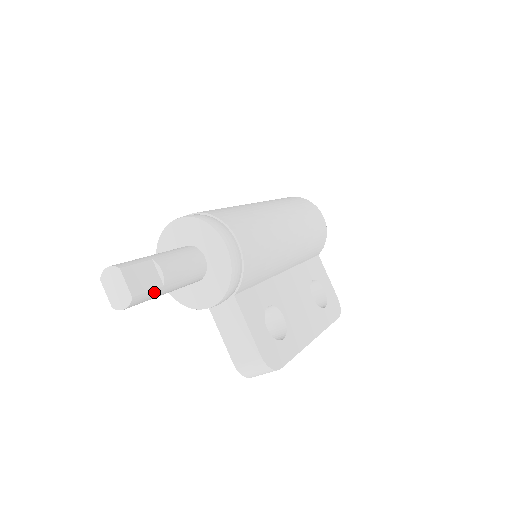
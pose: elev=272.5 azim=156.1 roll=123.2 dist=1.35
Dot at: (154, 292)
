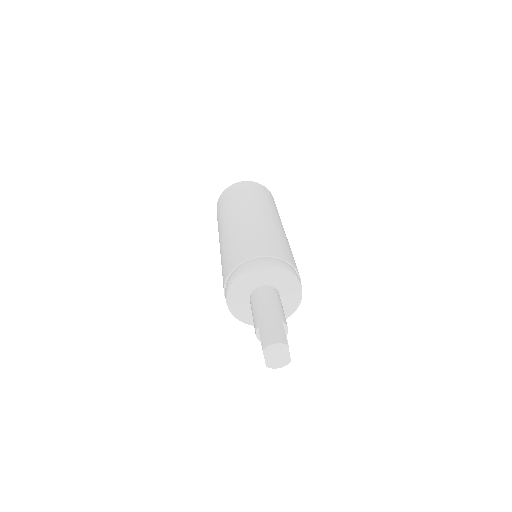
Dot at: occluded
